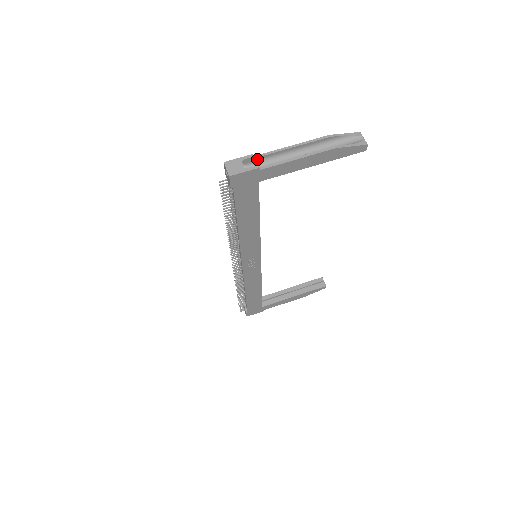
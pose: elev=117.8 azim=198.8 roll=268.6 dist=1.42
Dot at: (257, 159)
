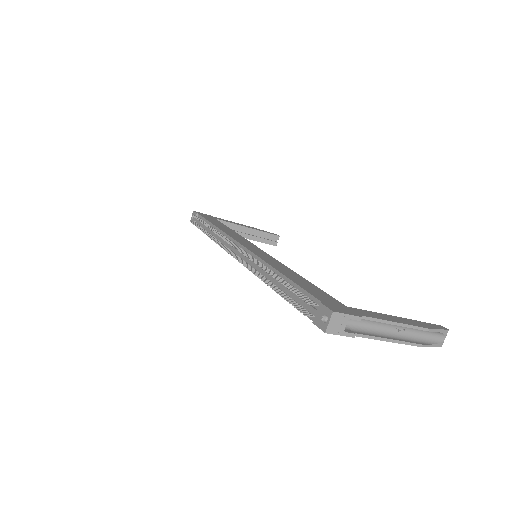
Dot at: occluded
